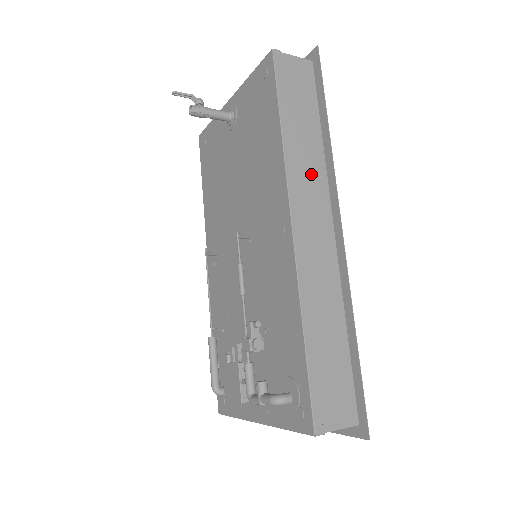
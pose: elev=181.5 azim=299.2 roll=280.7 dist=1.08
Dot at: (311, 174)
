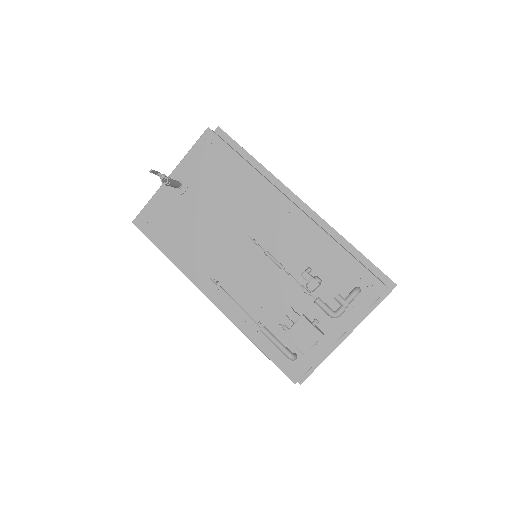
Dot at: occluded
